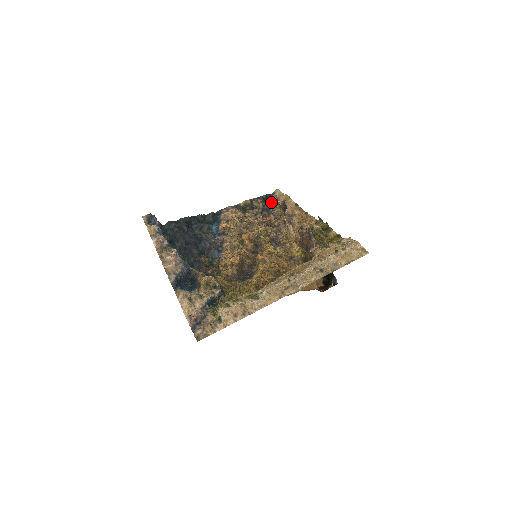
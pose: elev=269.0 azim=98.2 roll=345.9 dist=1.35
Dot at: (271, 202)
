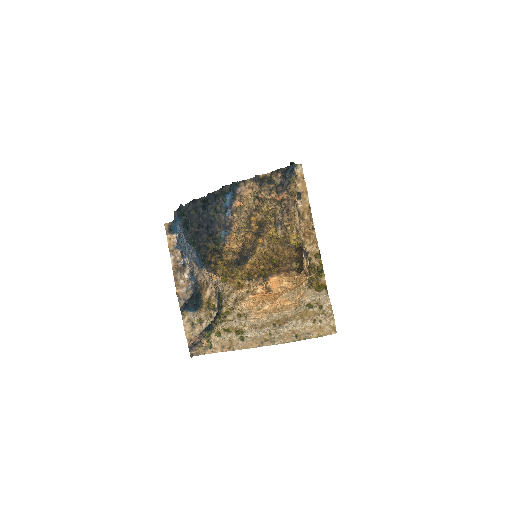
Dot at: (290, 174)
